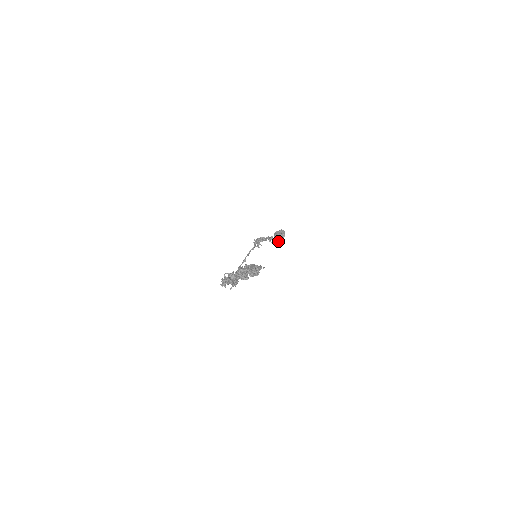
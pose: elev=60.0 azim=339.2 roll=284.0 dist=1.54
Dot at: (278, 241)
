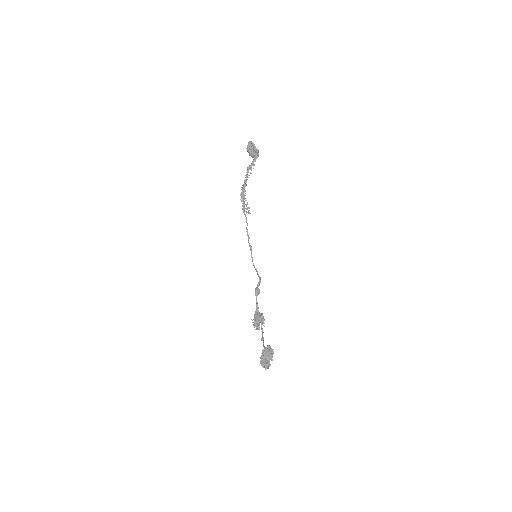
Dot at: occluded
